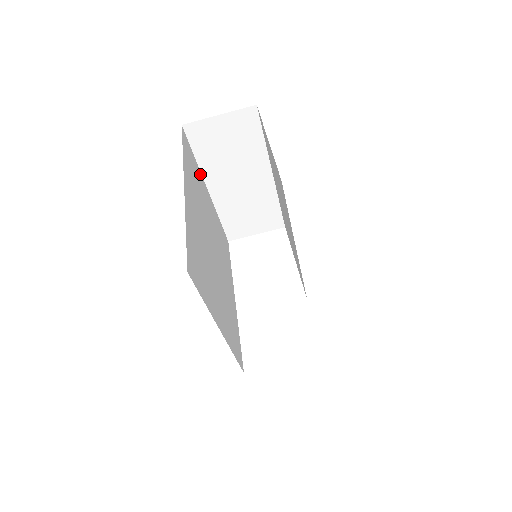
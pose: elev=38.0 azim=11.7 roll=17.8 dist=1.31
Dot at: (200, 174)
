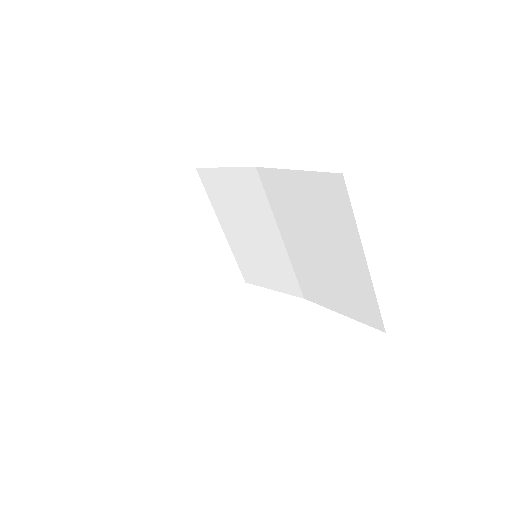
Dot at: (170, 240)
